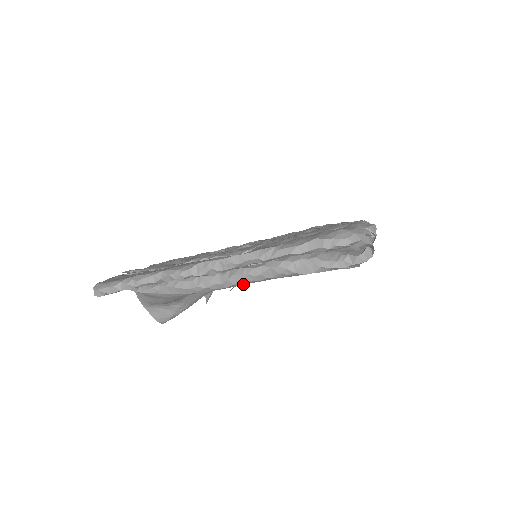
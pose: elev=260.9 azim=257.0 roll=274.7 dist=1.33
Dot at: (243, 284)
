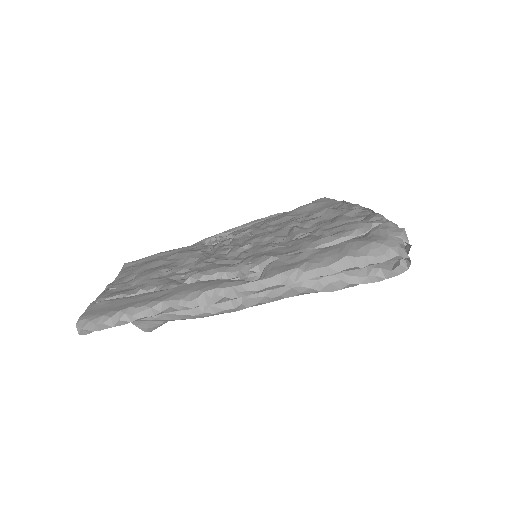
Dot at: occluded
